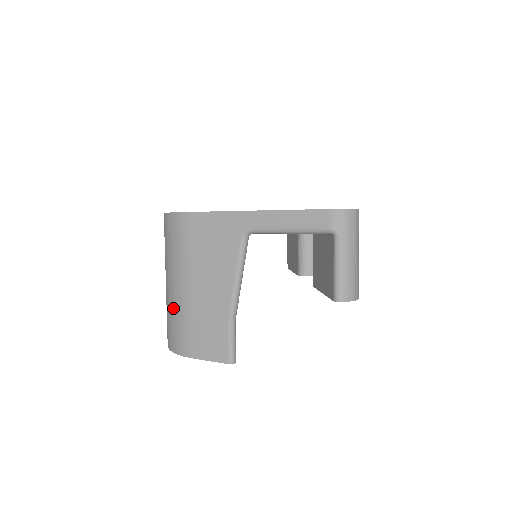
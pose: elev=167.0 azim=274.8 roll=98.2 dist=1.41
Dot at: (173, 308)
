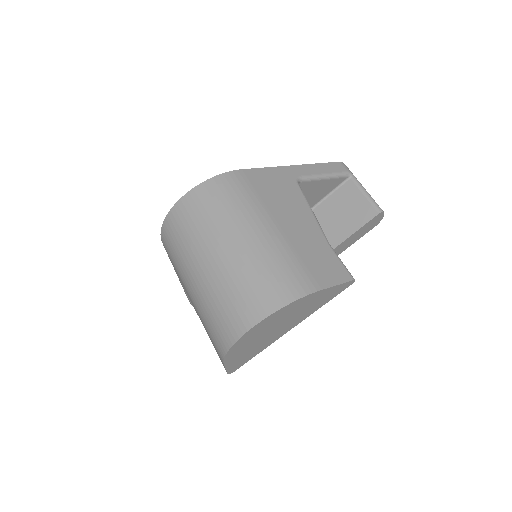
Dot at: (264, 257)
